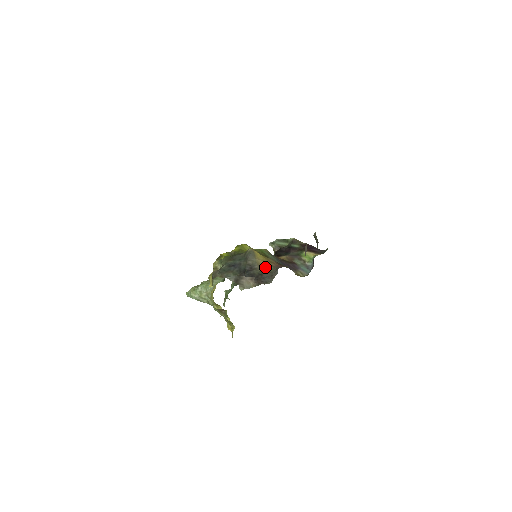
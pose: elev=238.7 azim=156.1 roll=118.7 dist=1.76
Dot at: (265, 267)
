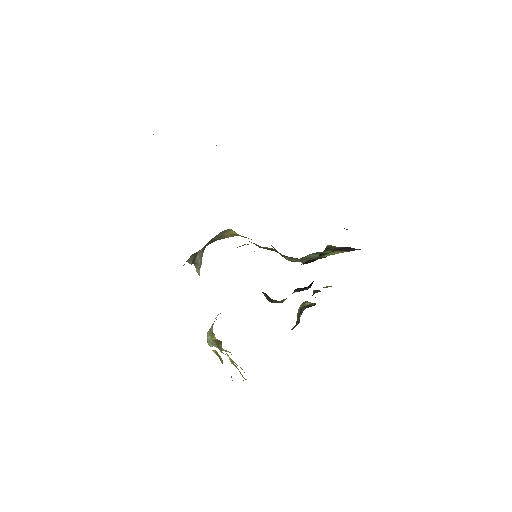
Dot at: (227, 237)
